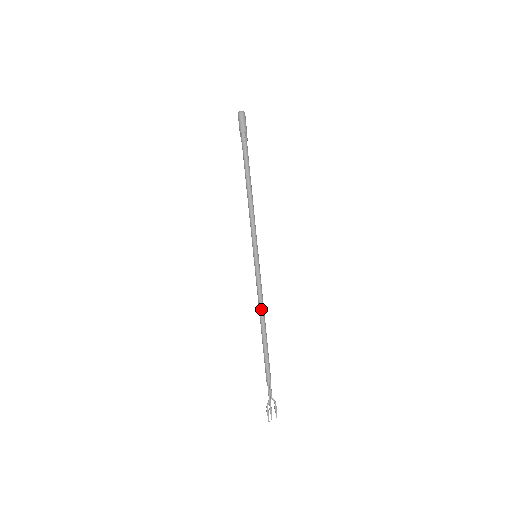
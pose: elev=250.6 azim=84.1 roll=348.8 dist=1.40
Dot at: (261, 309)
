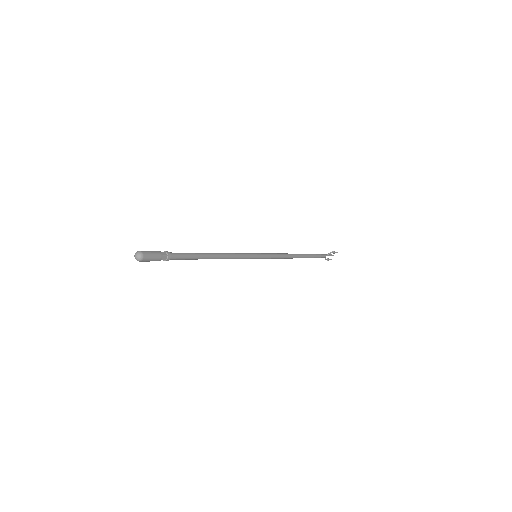
Dot at: occluded
